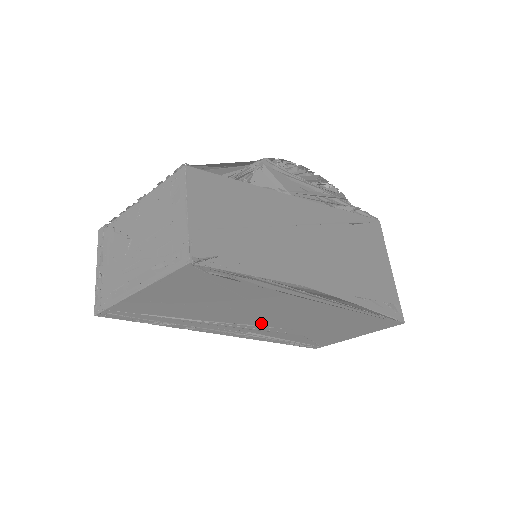
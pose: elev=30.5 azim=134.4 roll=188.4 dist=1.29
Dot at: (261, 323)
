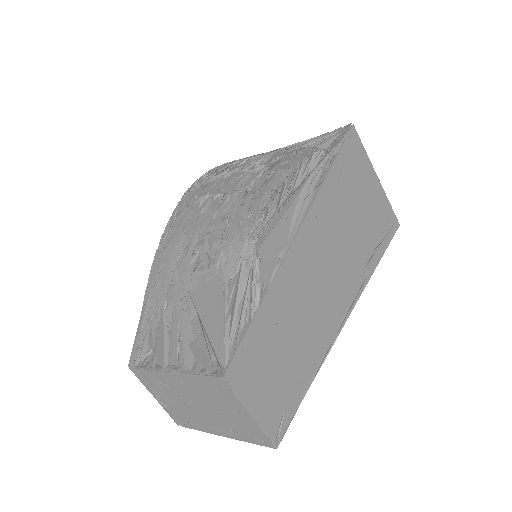
Dot at: occluded
